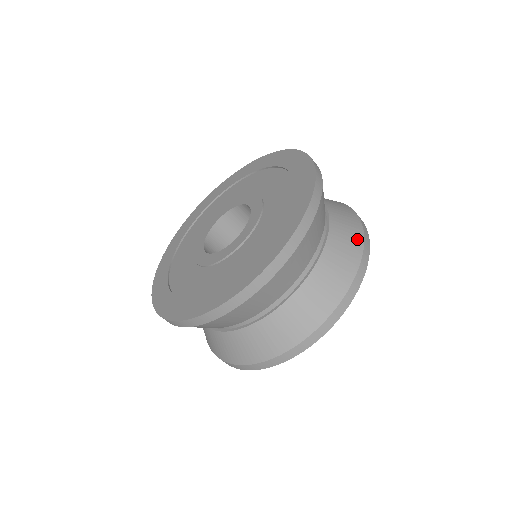
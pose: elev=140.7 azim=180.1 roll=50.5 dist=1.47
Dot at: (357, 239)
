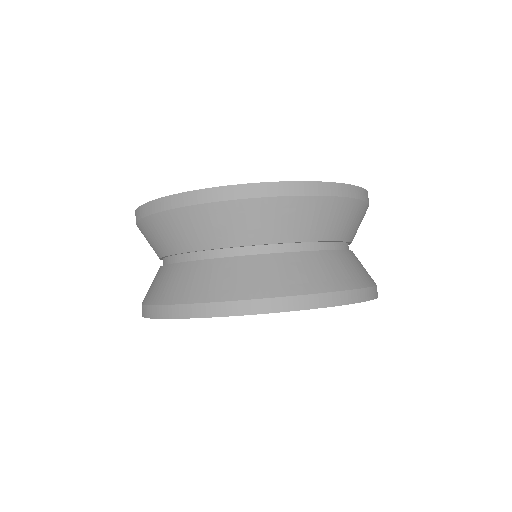
Dot at: occluded
